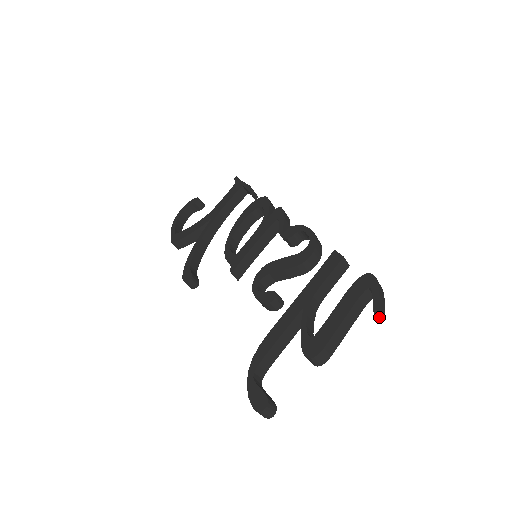
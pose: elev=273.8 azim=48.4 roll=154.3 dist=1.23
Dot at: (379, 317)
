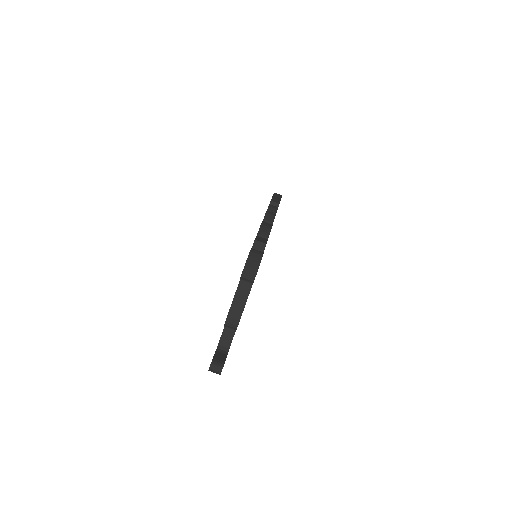
Dot at: (249, 281)
